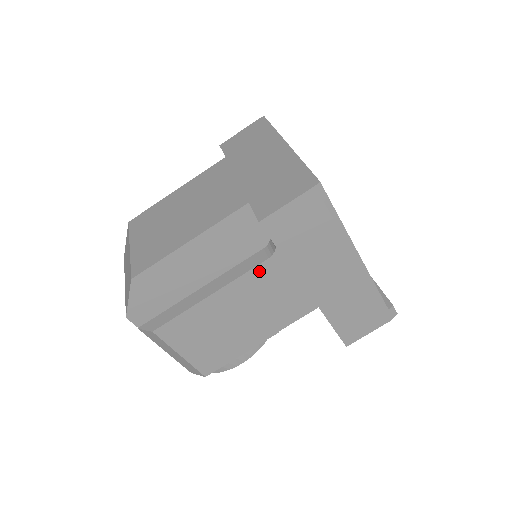
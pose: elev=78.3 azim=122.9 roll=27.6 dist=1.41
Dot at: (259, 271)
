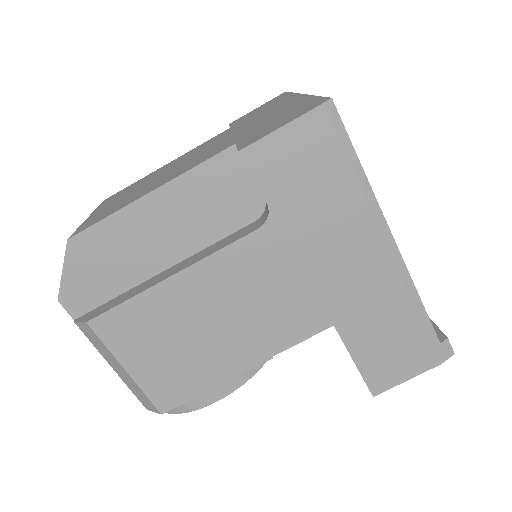
Dot at: (244, 248)
